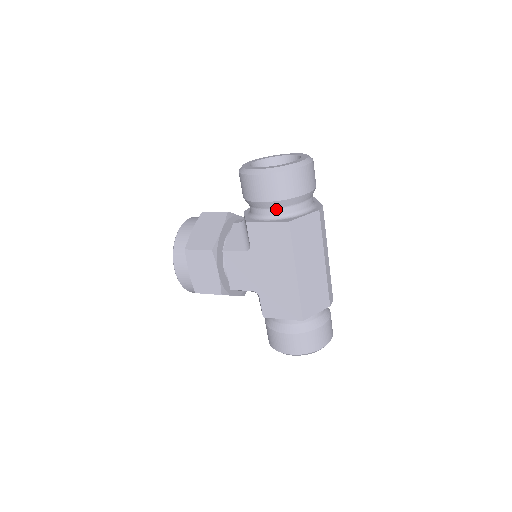
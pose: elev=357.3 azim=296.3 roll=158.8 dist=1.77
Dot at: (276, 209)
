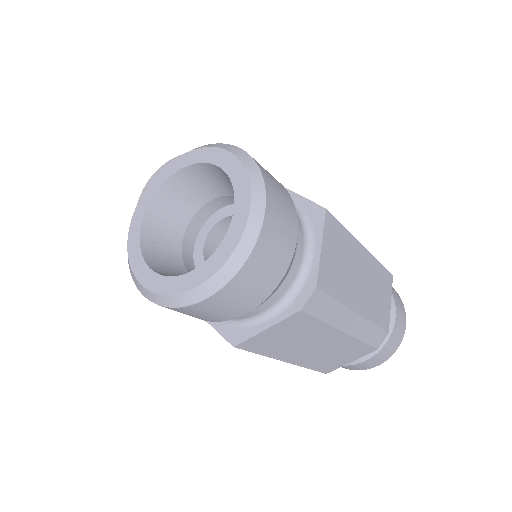
Dot at: occluded
